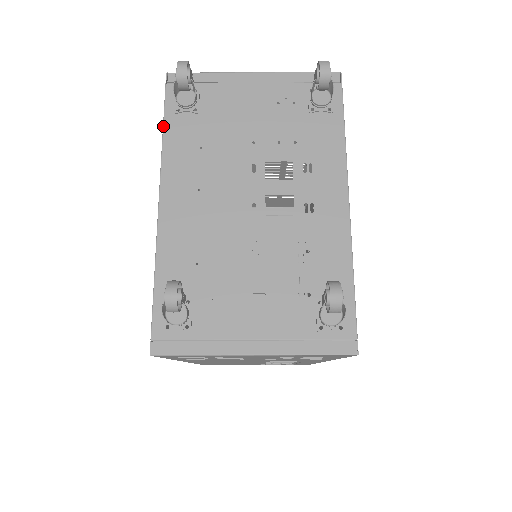
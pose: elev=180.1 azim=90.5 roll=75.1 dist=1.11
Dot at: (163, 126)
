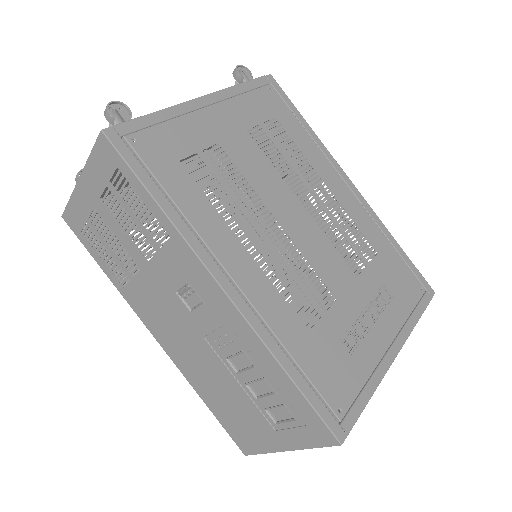
Dot at: (184, 160)
